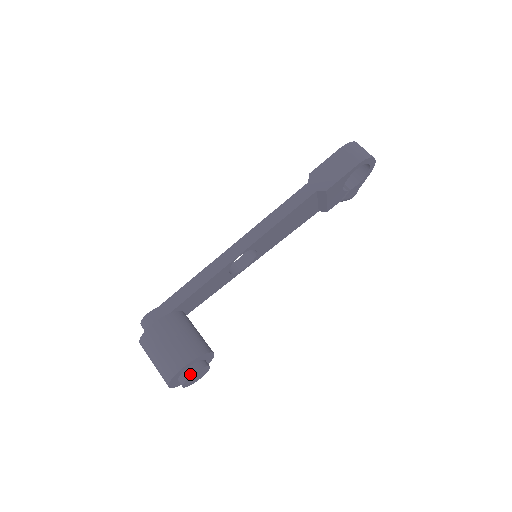
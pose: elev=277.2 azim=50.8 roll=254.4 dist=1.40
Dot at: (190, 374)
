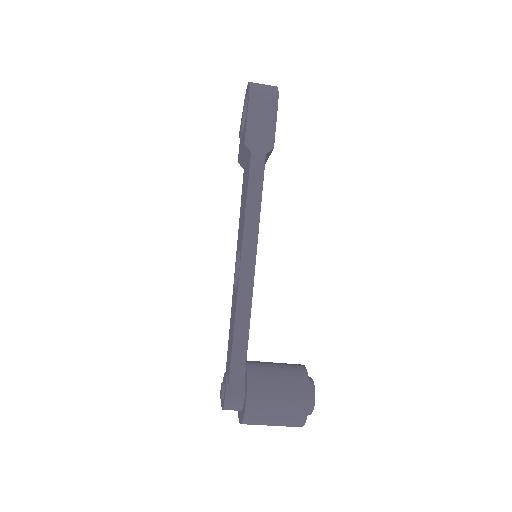
Dot at: (313, 400)
